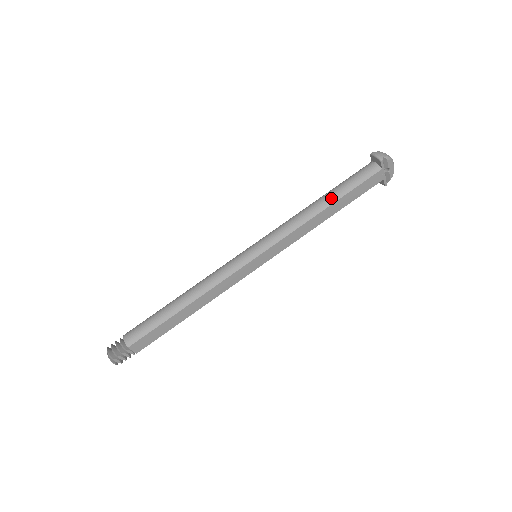
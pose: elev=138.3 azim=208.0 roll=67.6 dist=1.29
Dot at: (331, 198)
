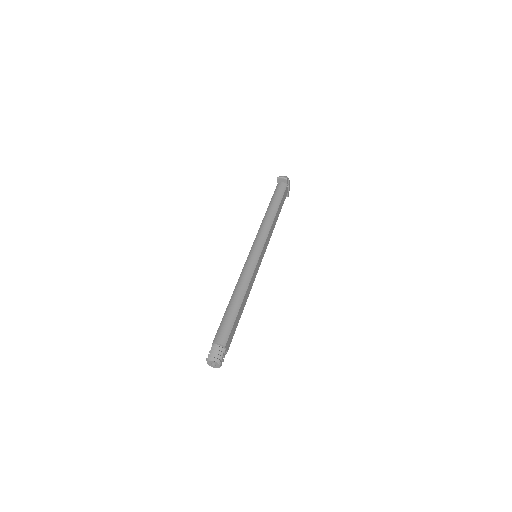
Dot at: (275, 207)
